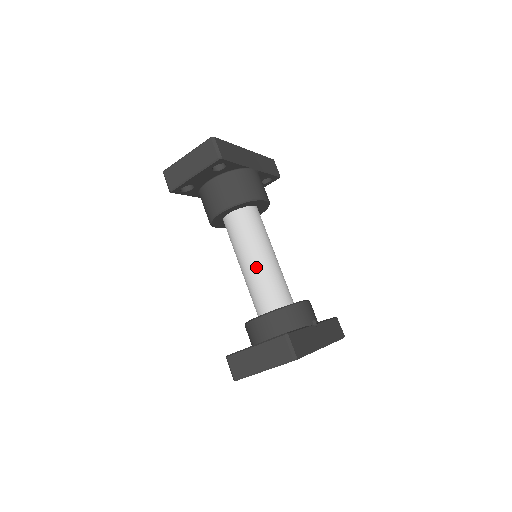
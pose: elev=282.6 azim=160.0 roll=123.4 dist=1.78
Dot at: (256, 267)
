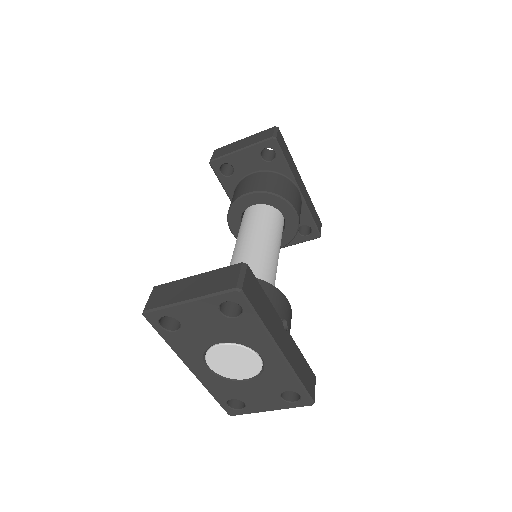
Dot at: (250, 249)
